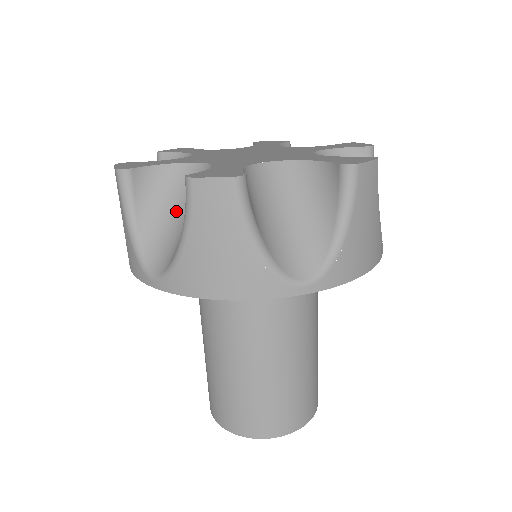
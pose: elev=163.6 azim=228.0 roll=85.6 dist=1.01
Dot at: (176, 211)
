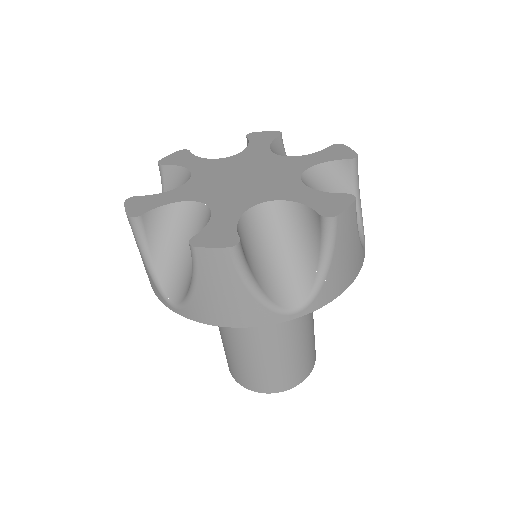
Dot at: occluded
